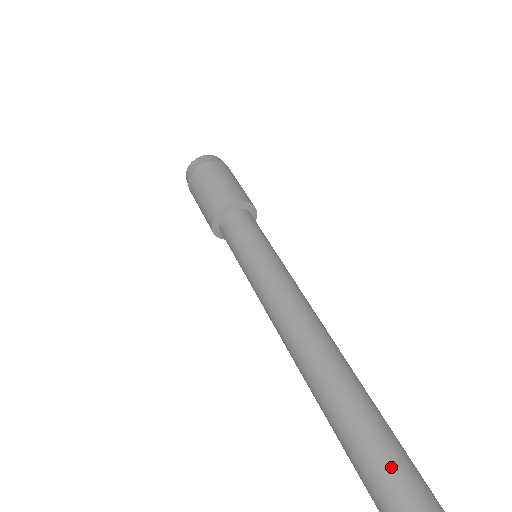
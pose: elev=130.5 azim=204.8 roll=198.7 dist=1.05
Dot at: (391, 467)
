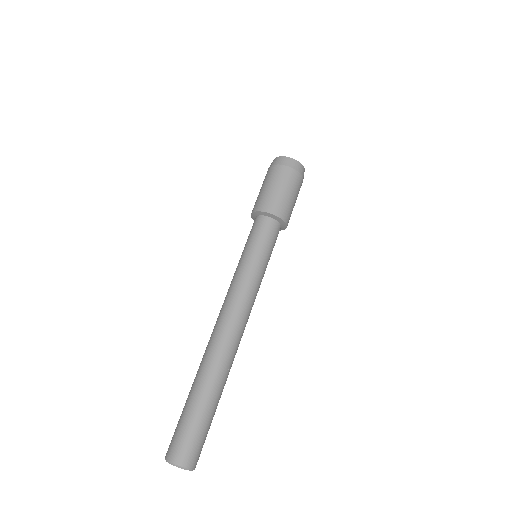
Dot at: (202, 426)
